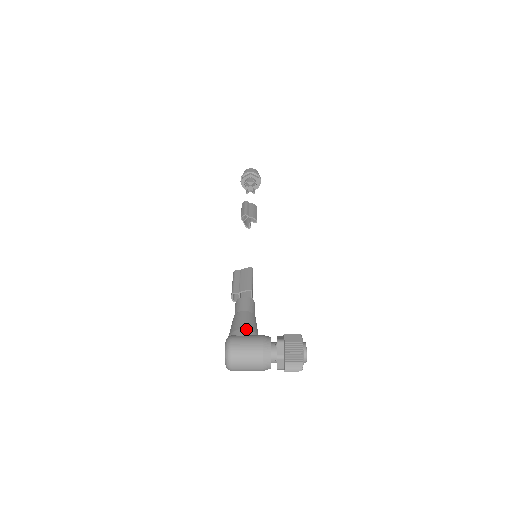
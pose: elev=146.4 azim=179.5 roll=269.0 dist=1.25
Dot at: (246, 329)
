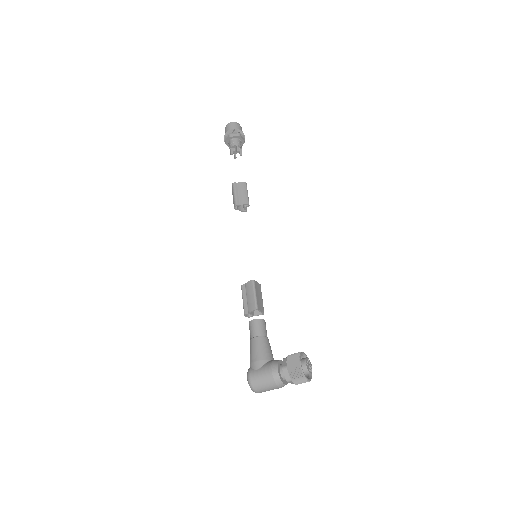
Dot at: (258, 361)
